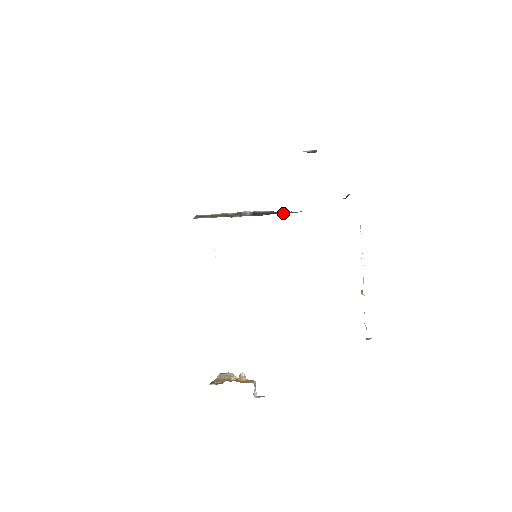
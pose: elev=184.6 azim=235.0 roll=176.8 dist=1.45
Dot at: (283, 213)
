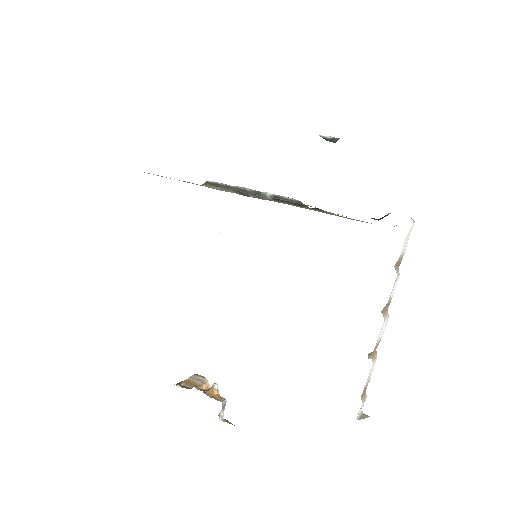
Dot at: occluded
